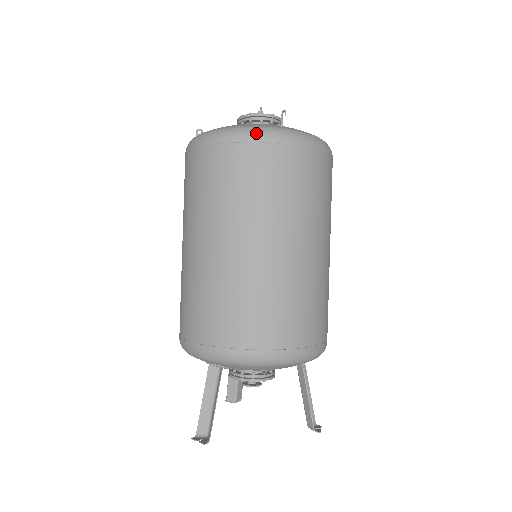
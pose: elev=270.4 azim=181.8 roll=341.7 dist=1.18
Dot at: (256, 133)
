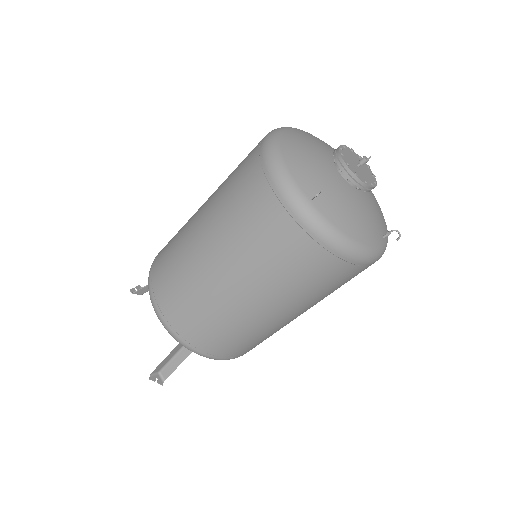
Dot at: (373, 260)
